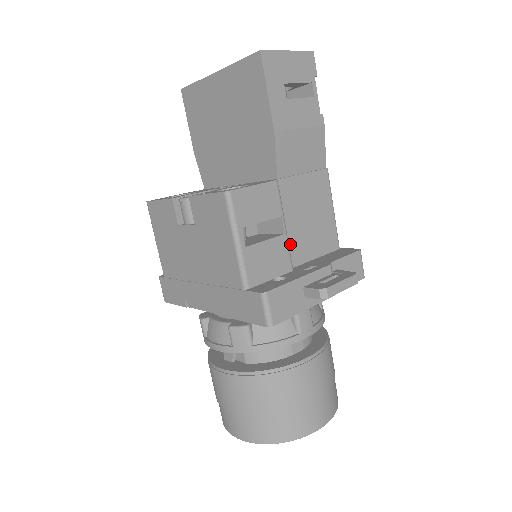
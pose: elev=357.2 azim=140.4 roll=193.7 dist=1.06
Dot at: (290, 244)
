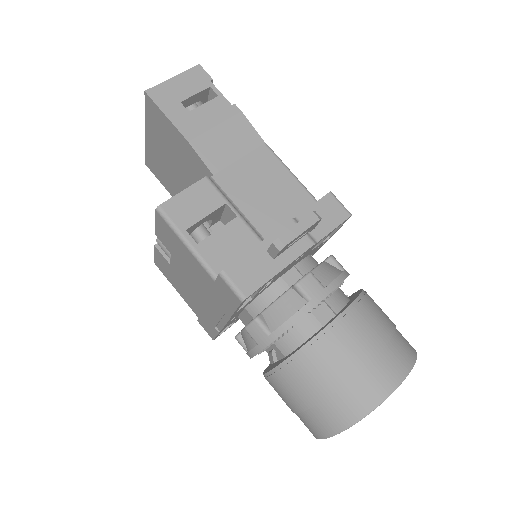
Dot at: (254, 224)
